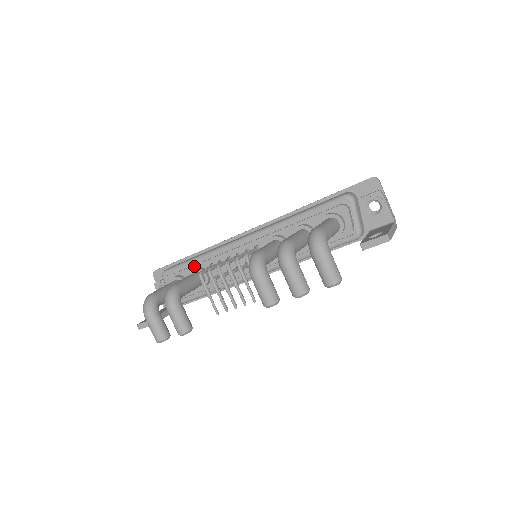
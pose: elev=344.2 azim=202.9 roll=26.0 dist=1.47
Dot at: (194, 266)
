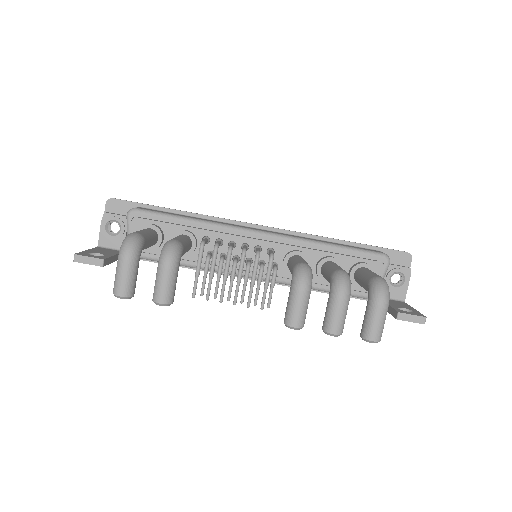
Dot at: (183, 226)
